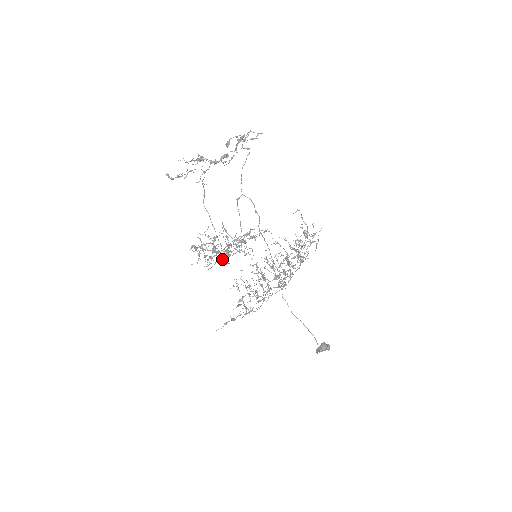
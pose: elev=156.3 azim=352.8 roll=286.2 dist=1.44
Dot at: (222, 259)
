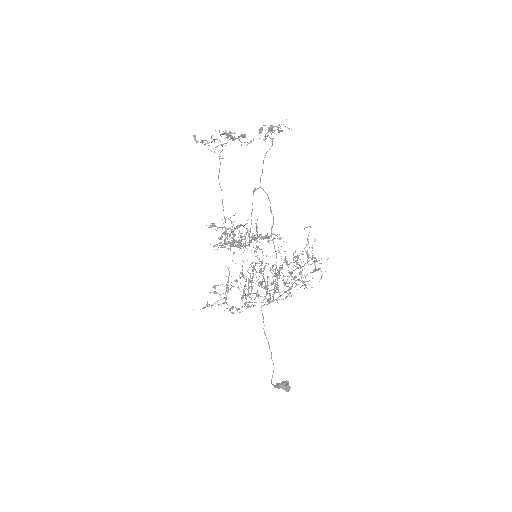
Dot at: (230, 247)
